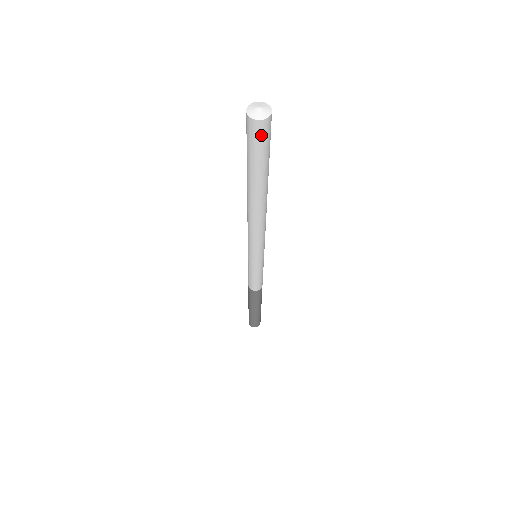
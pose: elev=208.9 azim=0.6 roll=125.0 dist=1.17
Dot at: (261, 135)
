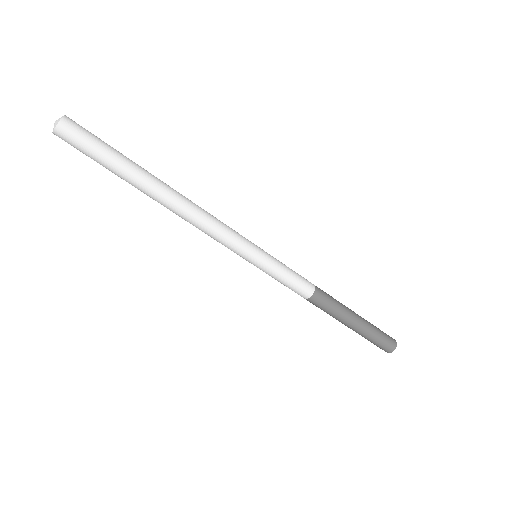
Dot at: (76, 133)
